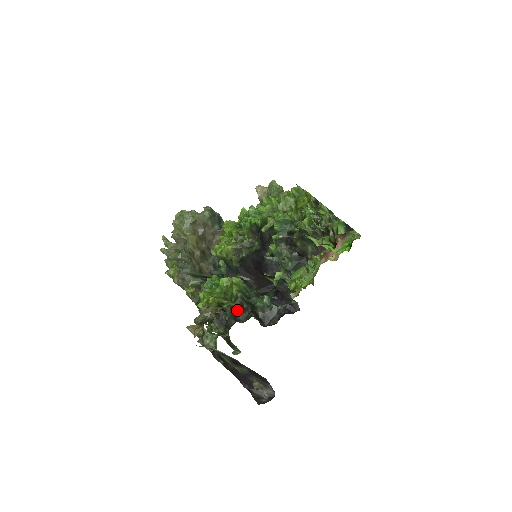
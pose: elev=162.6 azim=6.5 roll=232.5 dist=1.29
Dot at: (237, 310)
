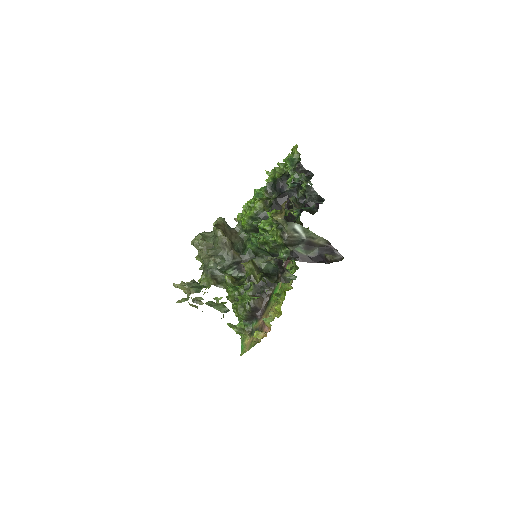
Dot at: (295, 204)
